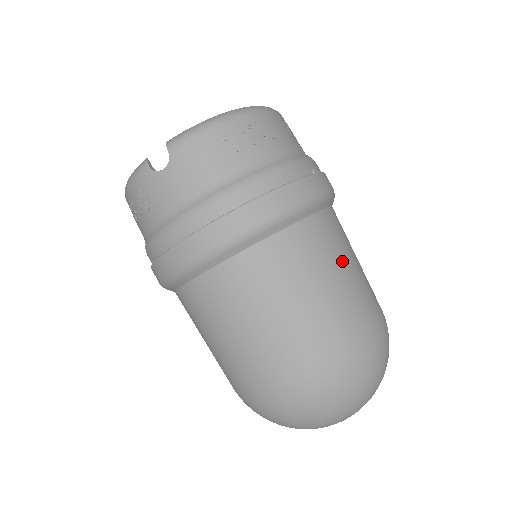
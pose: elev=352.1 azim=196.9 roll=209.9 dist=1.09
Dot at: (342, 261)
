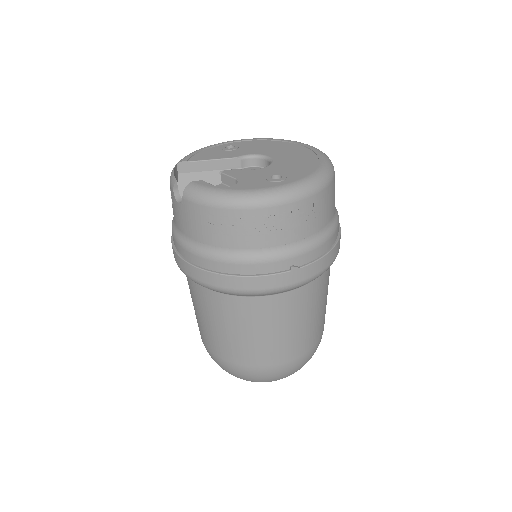
Dot at: (277, 327)
